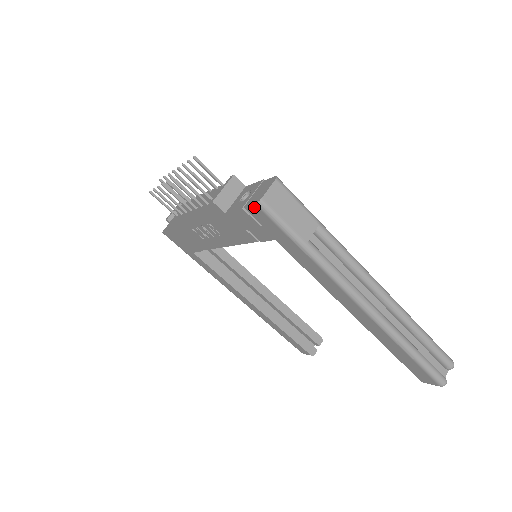
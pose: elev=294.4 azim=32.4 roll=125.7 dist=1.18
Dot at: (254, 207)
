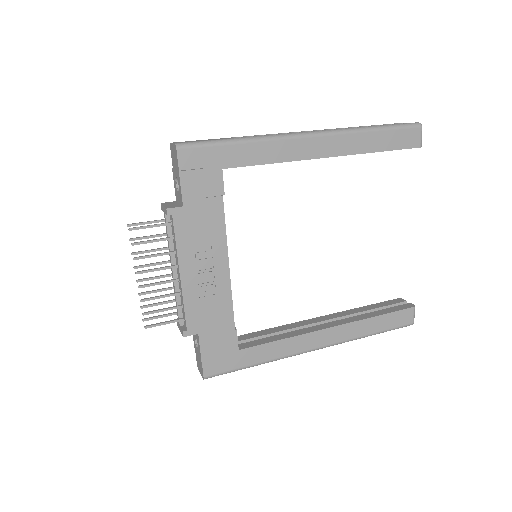
Dot at: (180, 155)
